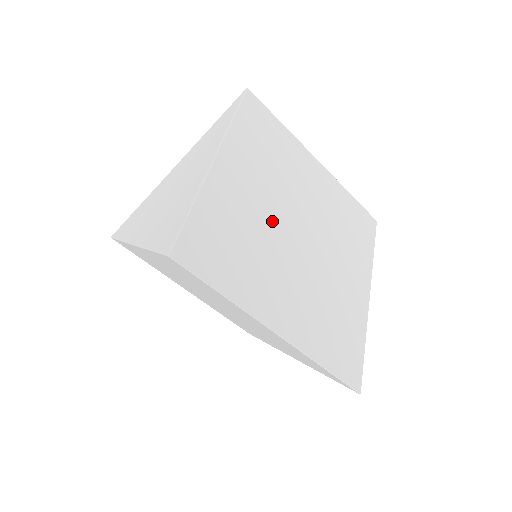
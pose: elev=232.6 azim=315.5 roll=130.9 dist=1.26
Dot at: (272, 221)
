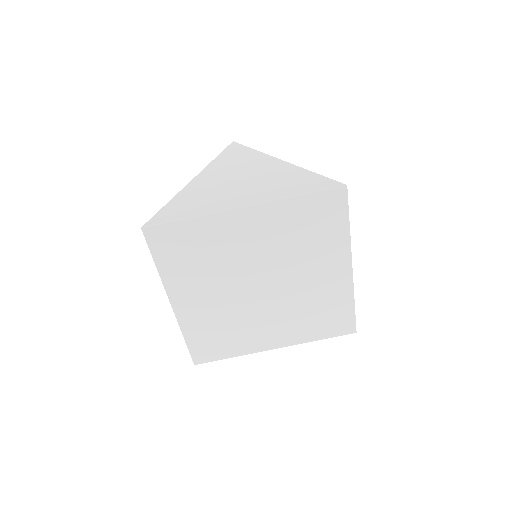
Dot at: occluded
